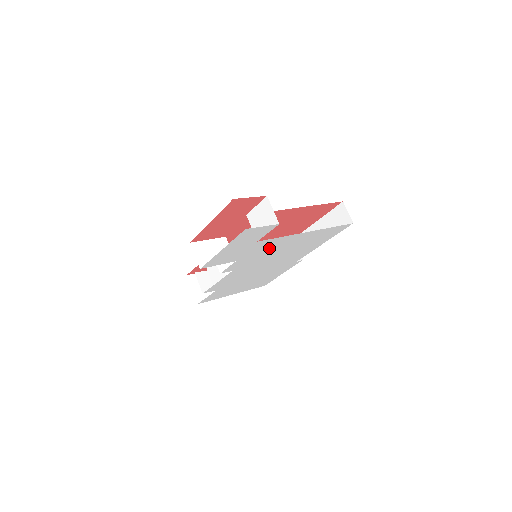
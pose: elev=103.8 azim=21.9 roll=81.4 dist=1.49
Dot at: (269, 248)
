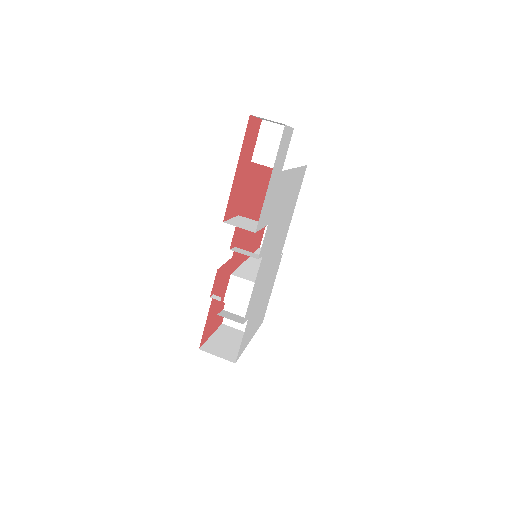
Dot at: (281, 199)
